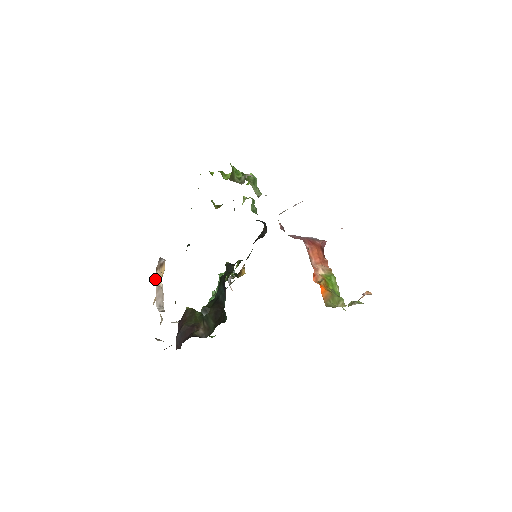
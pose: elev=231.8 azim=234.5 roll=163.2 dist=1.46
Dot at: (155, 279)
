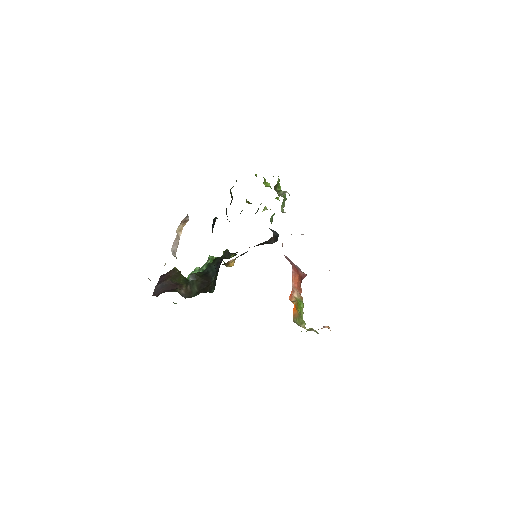
Dot at: (177, 229)
